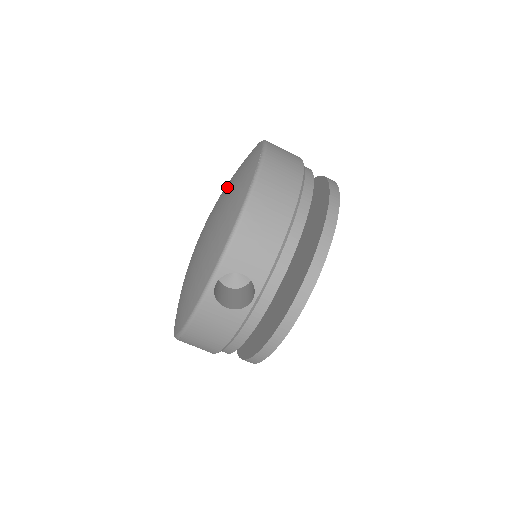
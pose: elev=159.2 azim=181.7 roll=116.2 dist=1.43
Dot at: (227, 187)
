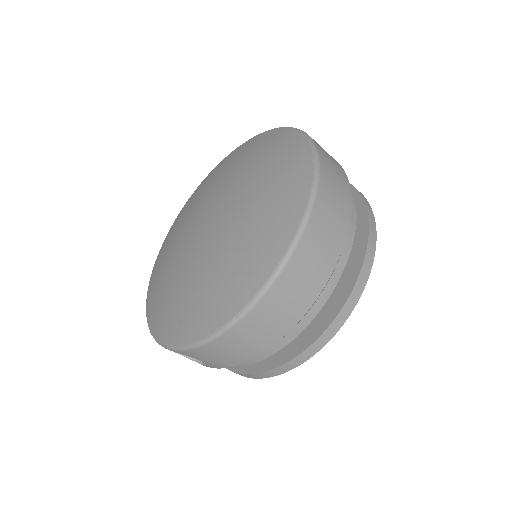
Dot at: (243, 220)
